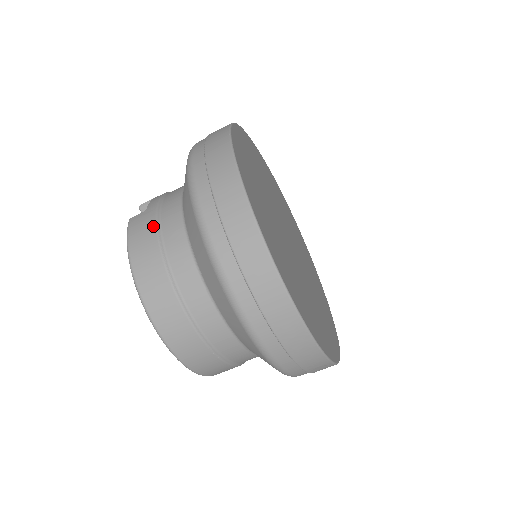
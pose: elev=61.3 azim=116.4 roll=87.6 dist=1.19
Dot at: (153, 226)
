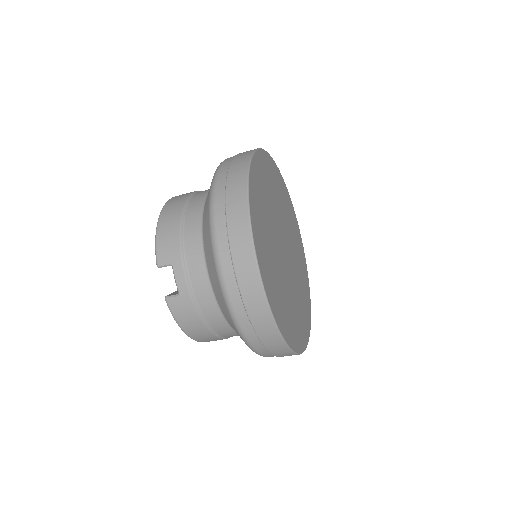
Dot at: (196, 316)
